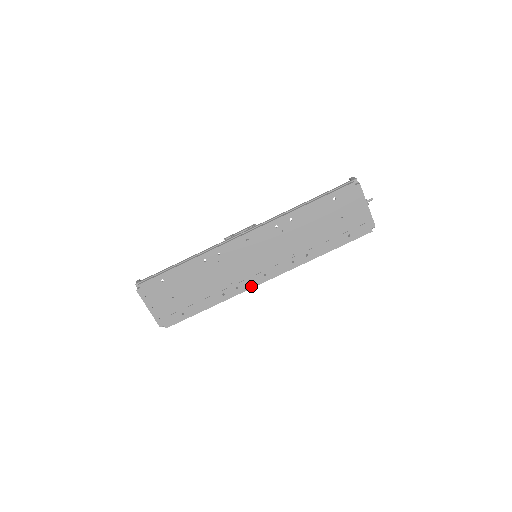
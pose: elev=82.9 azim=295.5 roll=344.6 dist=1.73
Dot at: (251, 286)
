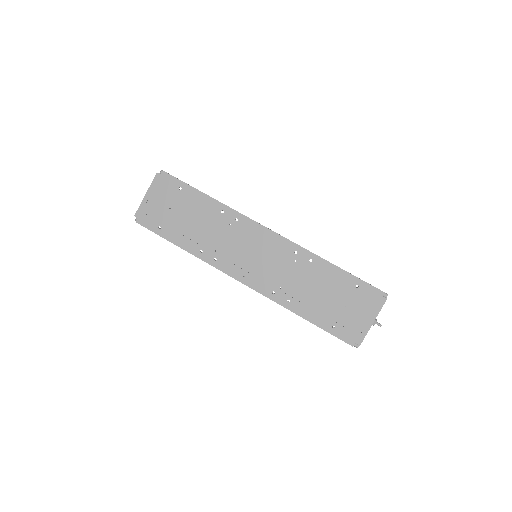
Dot at: (225, 271)
